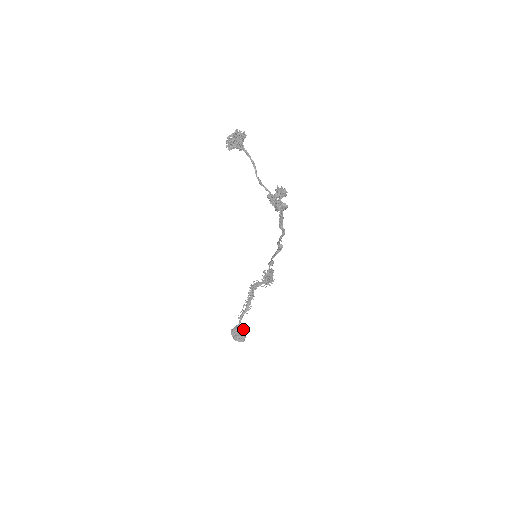
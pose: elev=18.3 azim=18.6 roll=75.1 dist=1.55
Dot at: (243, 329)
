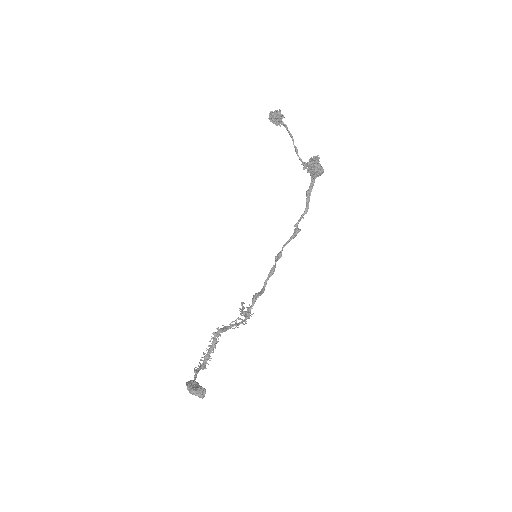
Dot at: occluded
